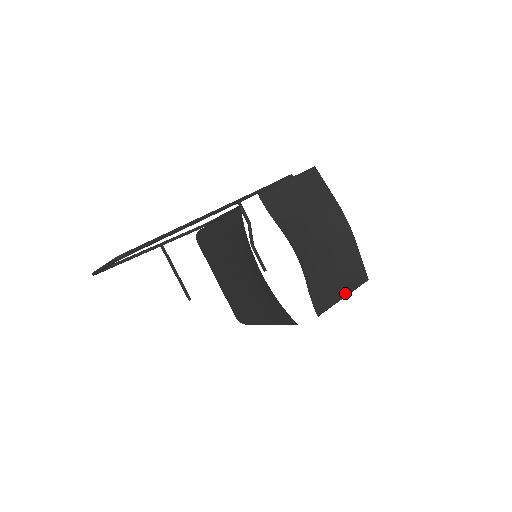
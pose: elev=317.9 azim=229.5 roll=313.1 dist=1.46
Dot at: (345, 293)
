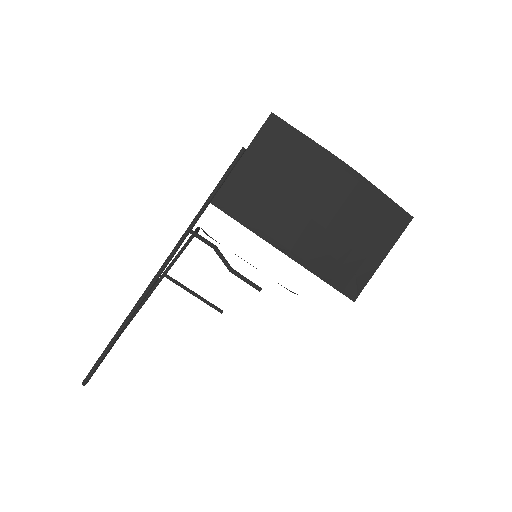
Dot at: (383, 254)
